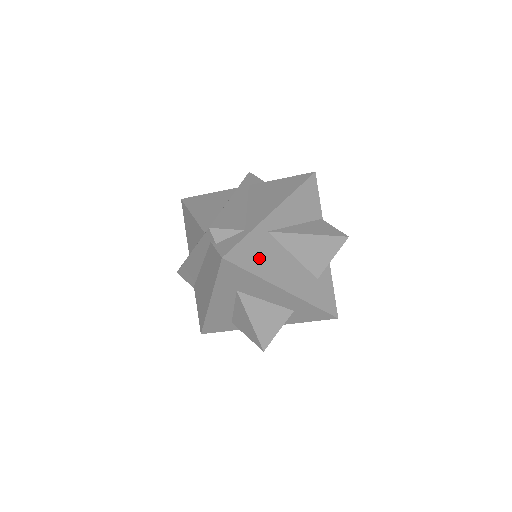
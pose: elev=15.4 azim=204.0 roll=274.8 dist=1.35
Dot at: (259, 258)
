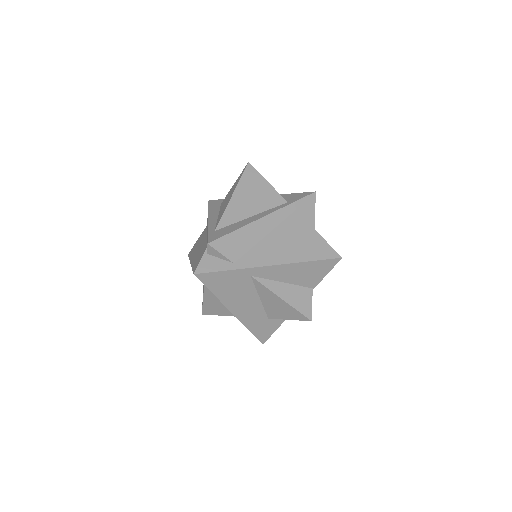
Dot at: (227, 287)
